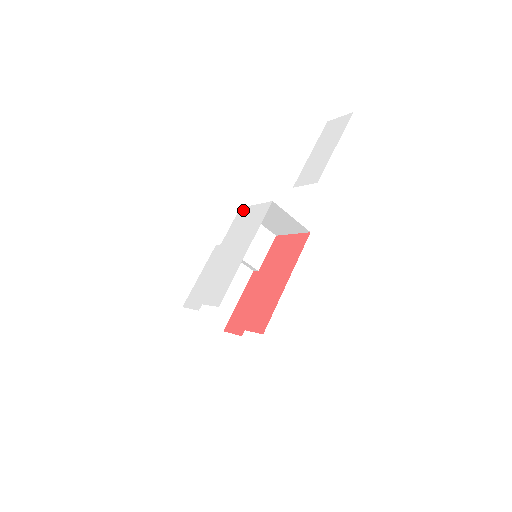
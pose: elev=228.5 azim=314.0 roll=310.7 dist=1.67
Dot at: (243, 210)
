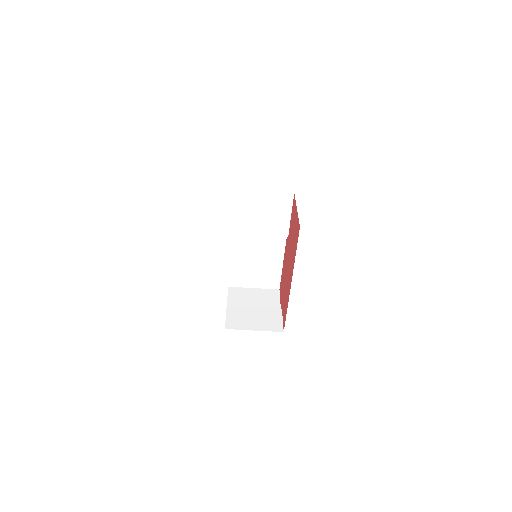
Dot at: occluded
